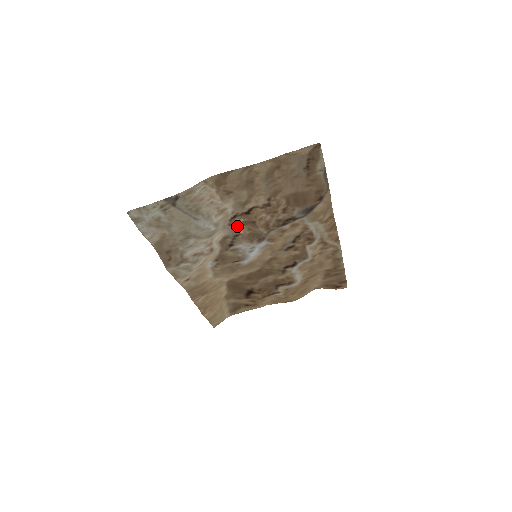
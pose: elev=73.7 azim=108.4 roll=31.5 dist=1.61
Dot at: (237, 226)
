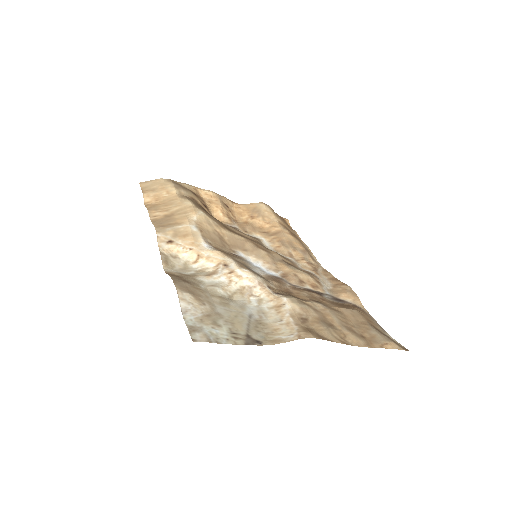
Dot at: (274, 287)
